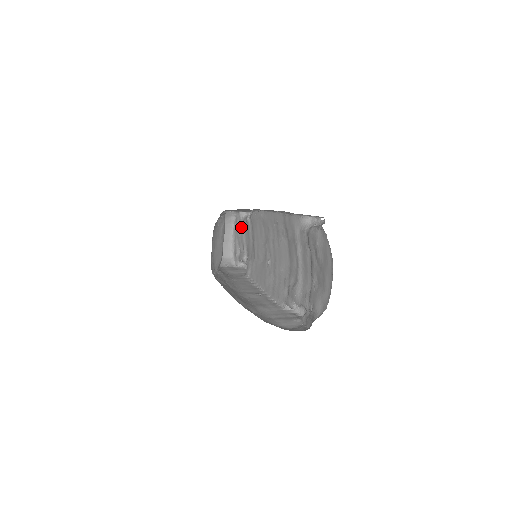
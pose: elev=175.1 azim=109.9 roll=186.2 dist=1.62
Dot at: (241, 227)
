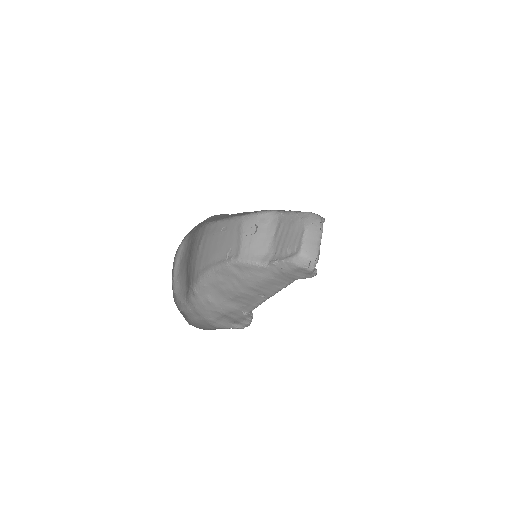
Dot at: occluded
